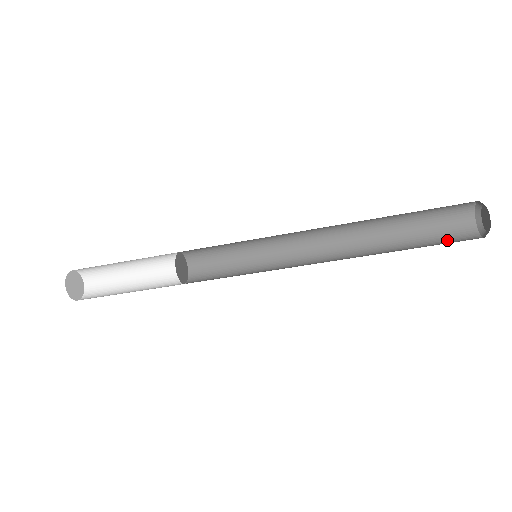
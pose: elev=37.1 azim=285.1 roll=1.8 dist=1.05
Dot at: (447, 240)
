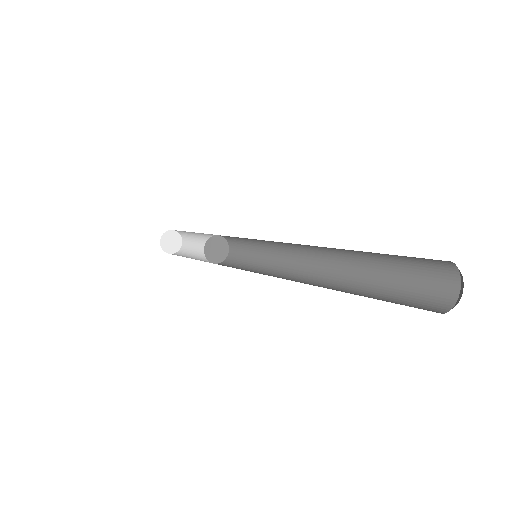
Dot at: (420, 267)
